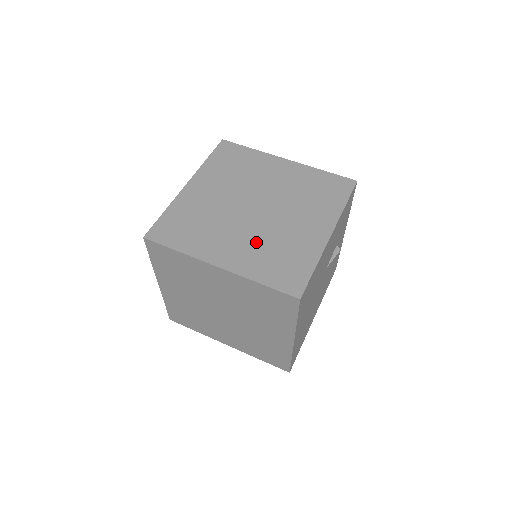
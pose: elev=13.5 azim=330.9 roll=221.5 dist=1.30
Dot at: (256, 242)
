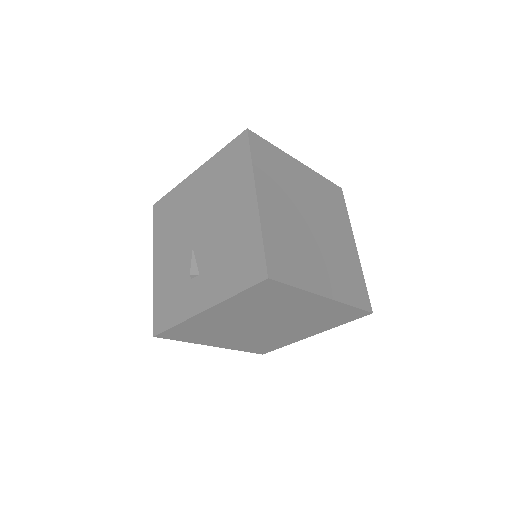
Dot at: (332, 264)
